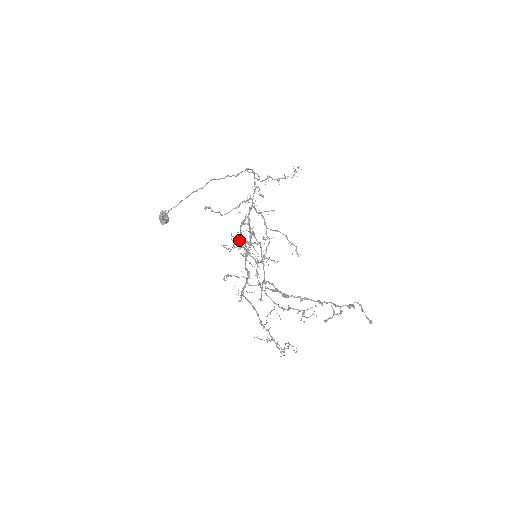
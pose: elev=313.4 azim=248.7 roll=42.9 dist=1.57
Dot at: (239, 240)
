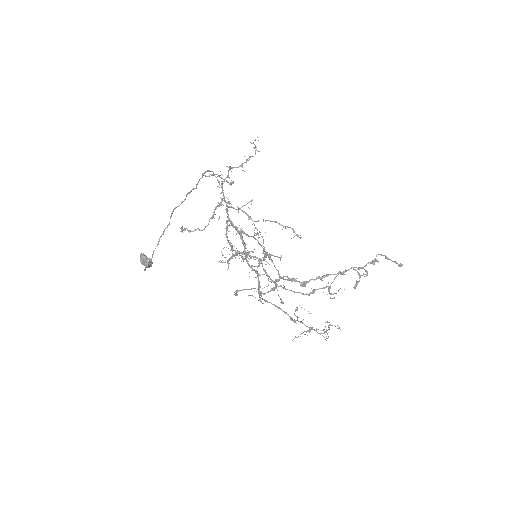
Dot at: occluded
